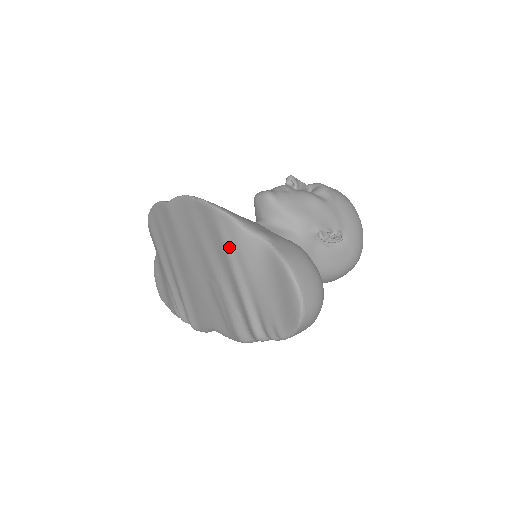
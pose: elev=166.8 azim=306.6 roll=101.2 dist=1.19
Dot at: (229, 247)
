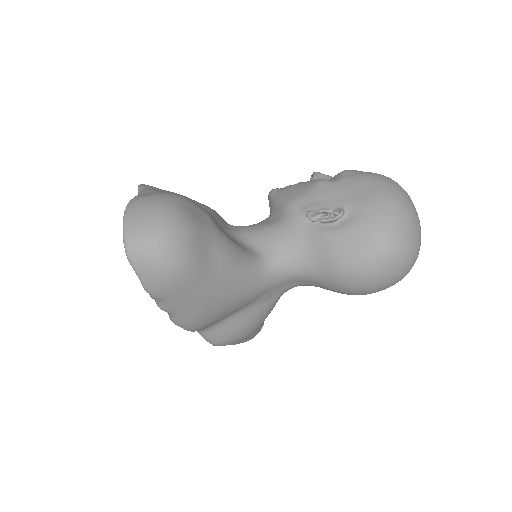
Dot at: occluded
